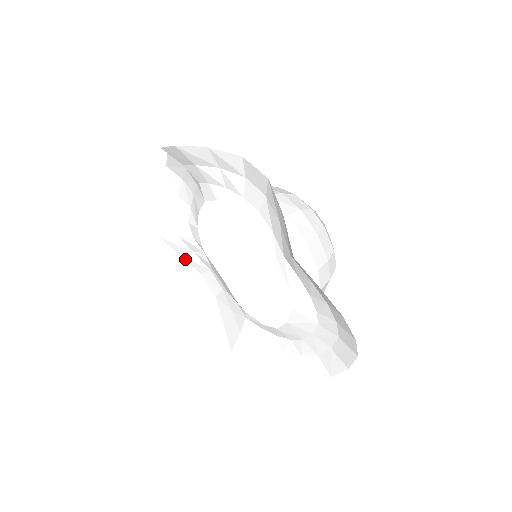
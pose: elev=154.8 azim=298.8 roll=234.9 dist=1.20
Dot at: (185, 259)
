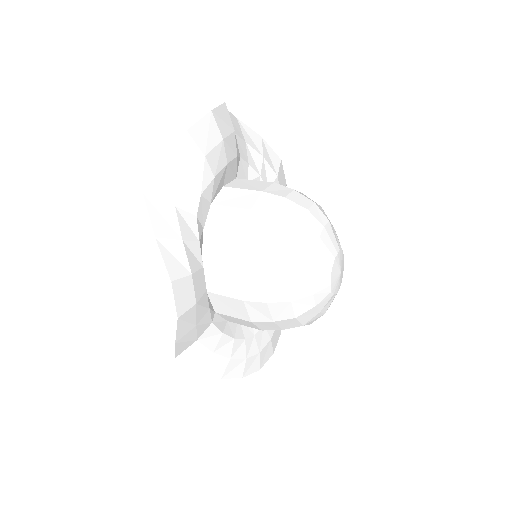
Dot at: (266, 143)
